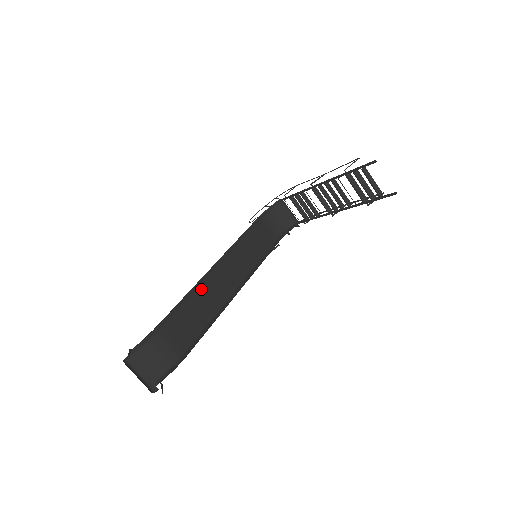
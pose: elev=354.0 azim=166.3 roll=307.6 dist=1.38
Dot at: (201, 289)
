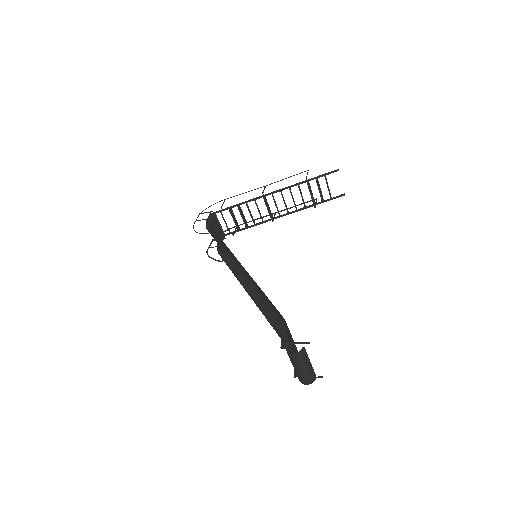
Dot at: occluded
